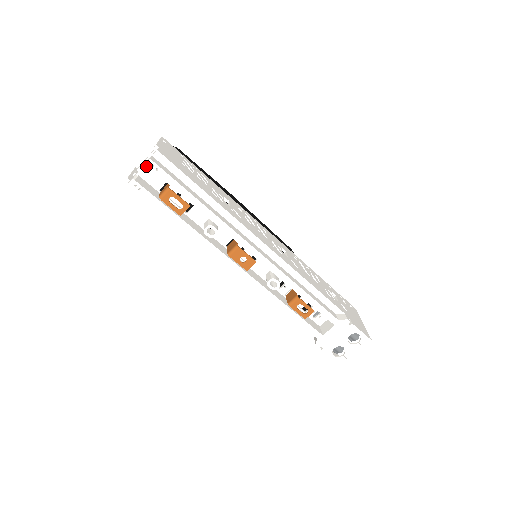
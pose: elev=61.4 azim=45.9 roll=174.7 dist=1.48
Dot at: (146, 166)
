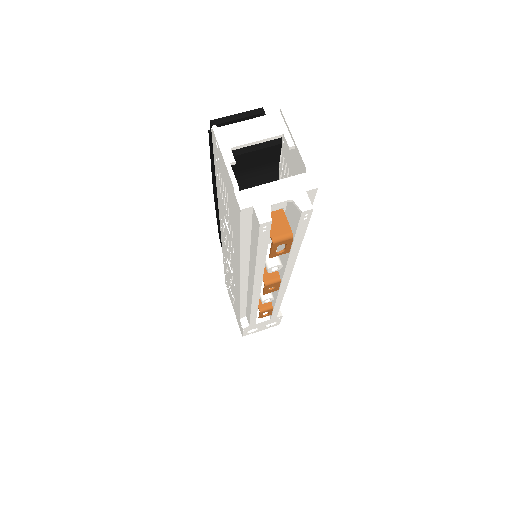
Dot at: (281, 190)
